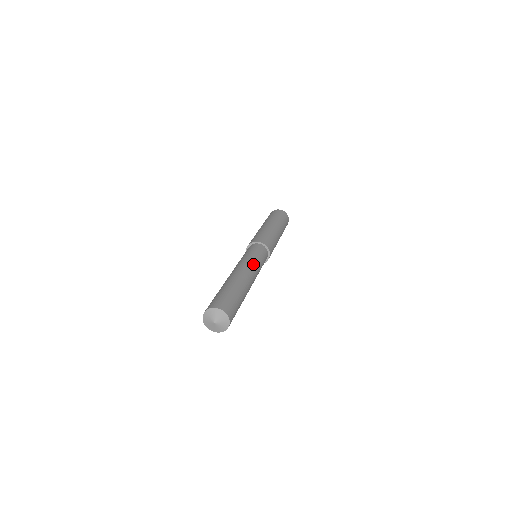
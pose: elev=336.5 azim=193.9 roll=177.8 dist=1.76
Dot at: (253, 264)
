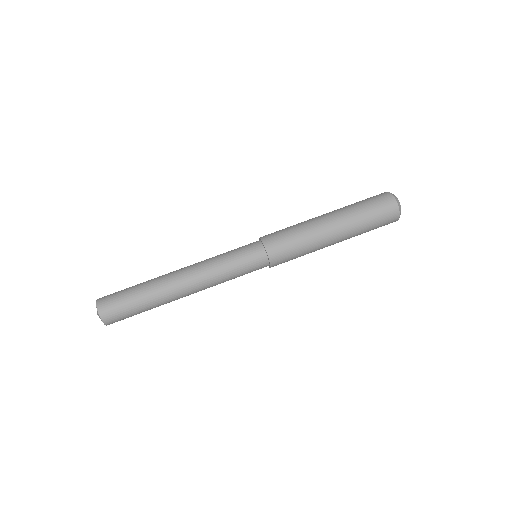
Dot at: (208, 265)
